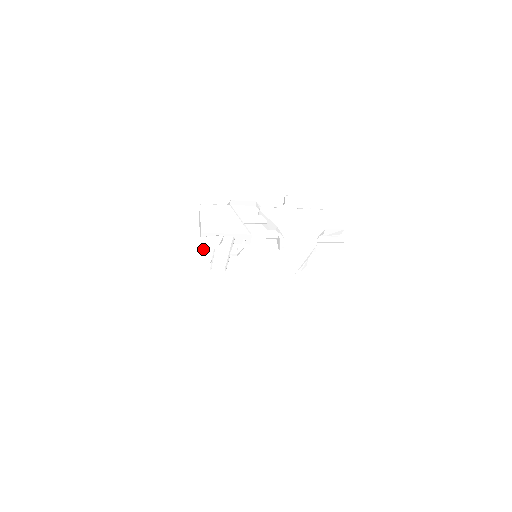
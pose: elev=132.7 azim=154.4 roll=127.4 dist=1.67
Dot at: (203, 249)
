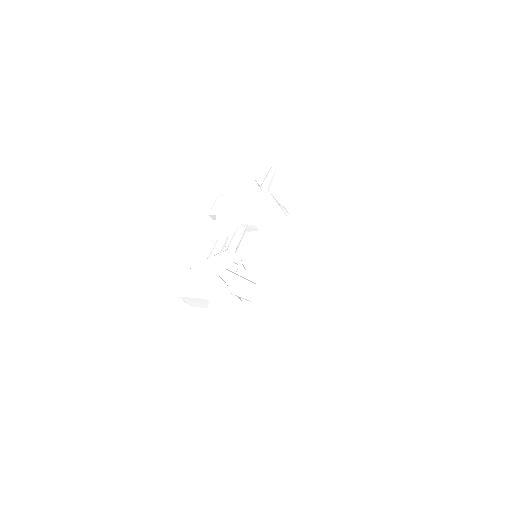
Dot at: (224, 303)
